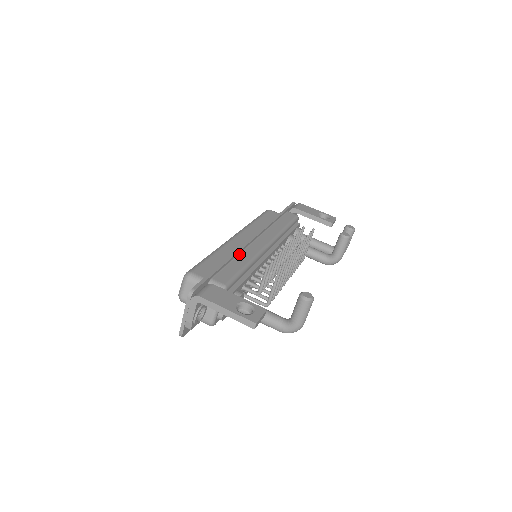
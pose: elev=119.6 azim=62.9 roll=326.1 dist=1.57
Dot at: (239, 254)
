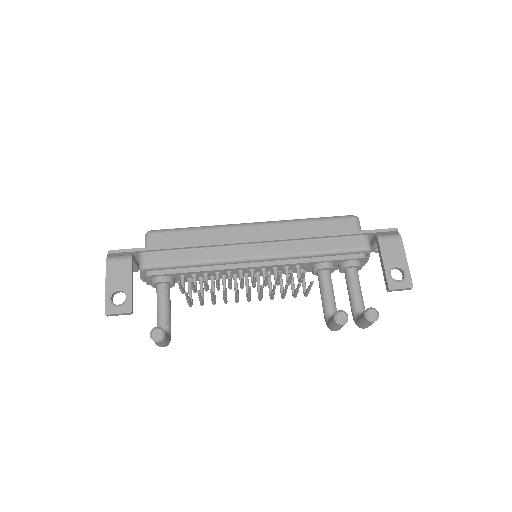
Dot at: (208, 247)
